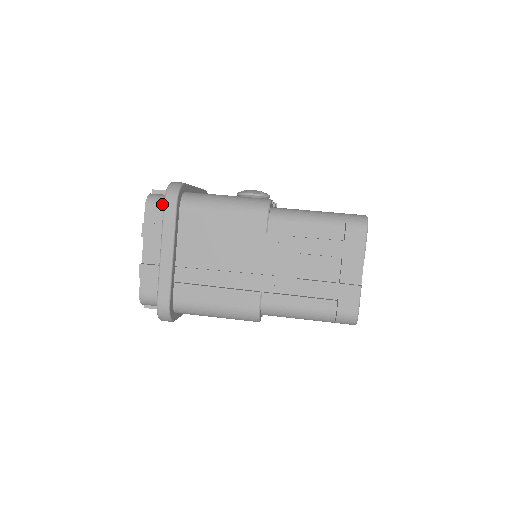
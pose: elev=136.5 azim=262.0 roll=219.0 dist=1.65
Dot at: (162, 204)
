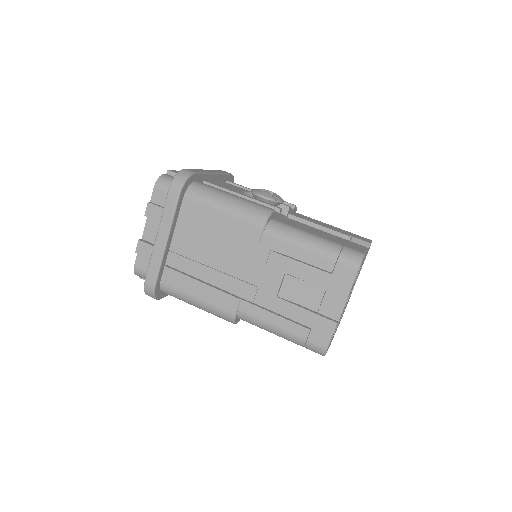
Dot at: occluded
